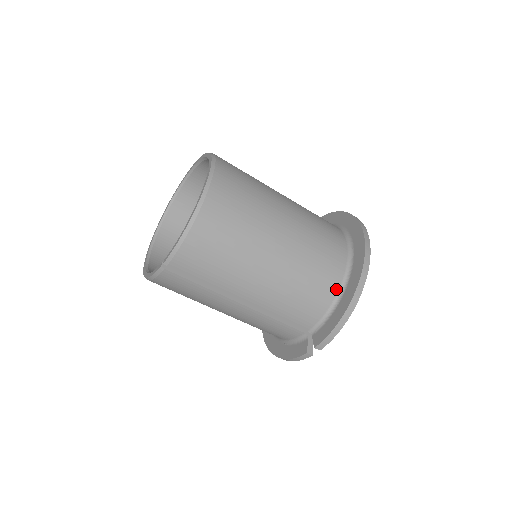
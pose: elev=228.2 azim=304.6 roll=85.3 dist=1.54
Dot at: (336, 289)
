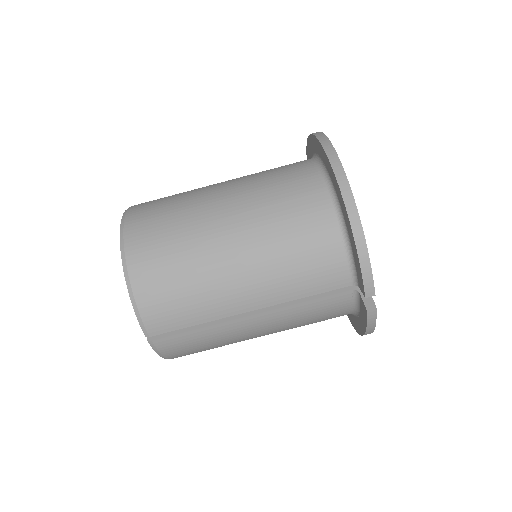
Dot at: (333, 219)
